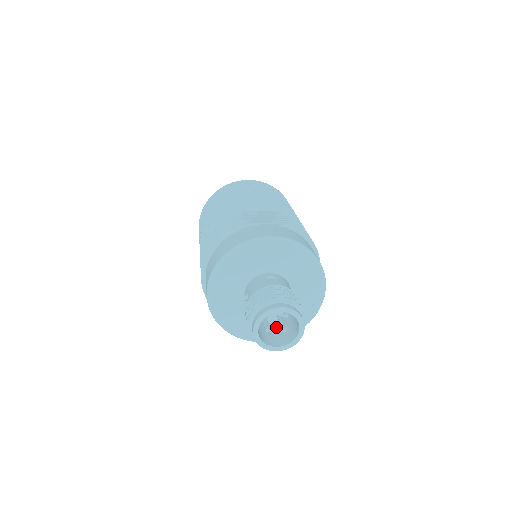
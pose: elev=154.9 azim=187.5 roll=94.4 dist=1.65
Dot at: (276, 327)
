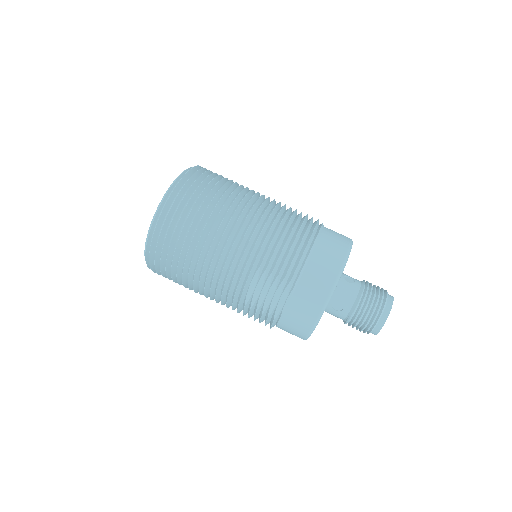
Dot at: occluded
